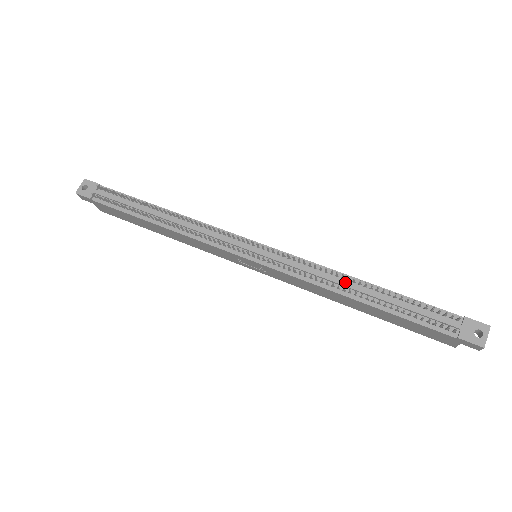
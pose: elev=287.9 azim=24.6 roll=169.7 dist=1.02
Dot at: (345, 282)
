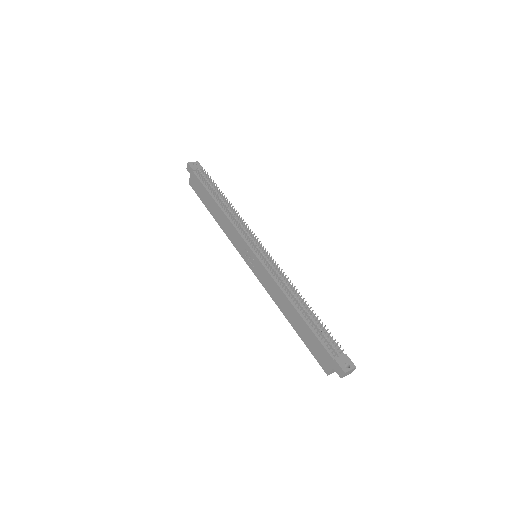
Dot at: (295, 295)
